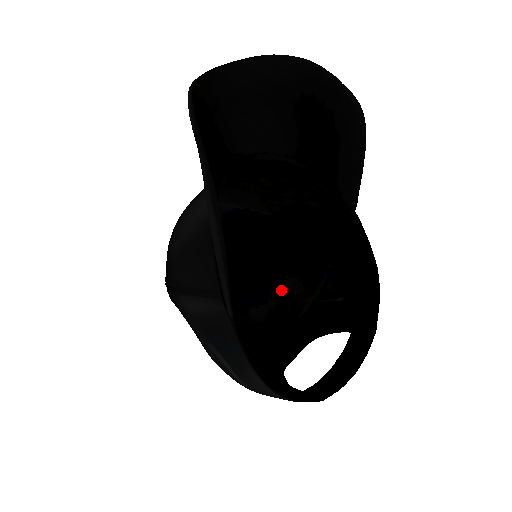
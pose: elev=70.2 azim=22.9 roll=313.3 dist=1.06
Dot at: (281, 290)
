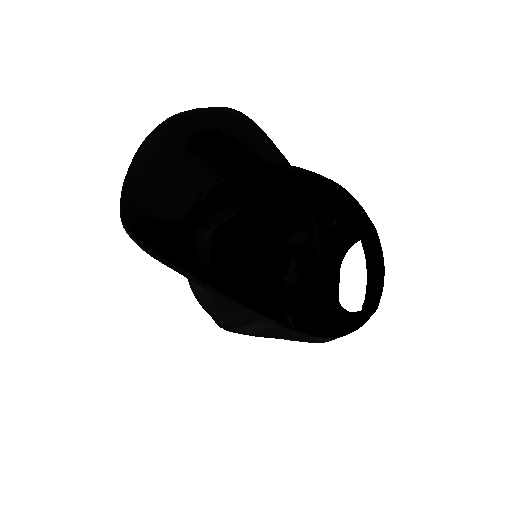
Dot at: (292, 248)
